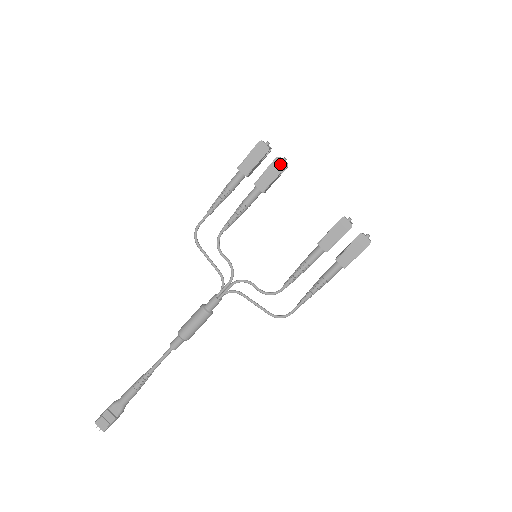
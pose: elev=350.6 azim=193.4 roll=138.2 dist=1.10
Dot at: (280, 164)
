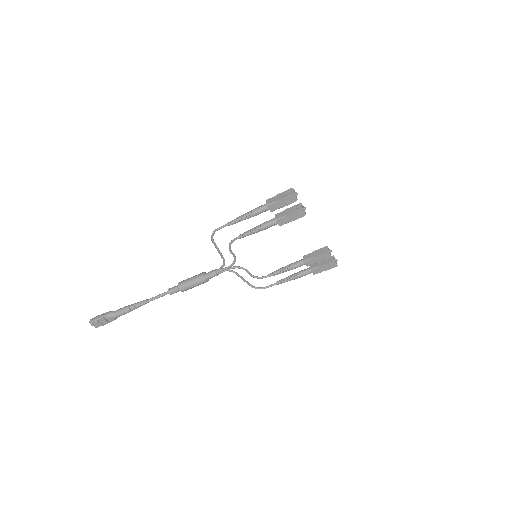
Dot at: (301, 214)
